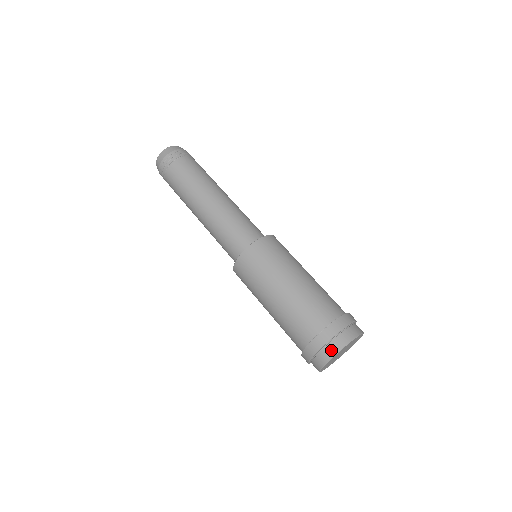
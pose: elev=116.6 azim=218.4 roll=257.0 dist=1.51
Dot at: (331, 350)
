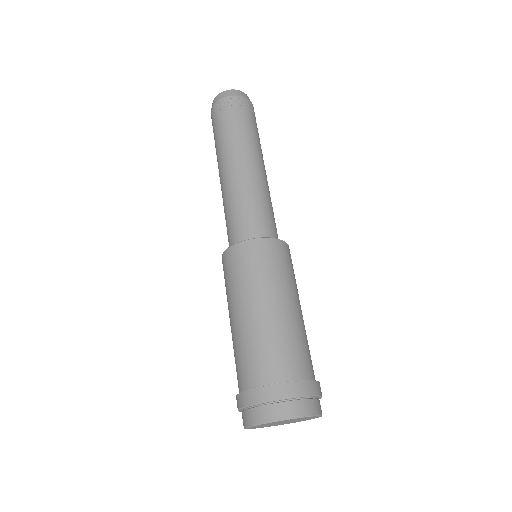
Dot at: (243, 420)
